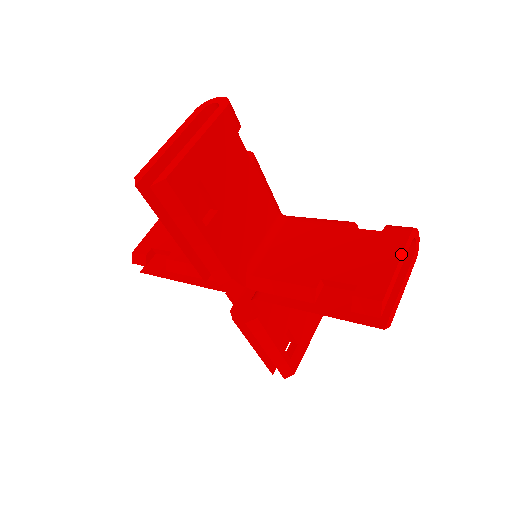
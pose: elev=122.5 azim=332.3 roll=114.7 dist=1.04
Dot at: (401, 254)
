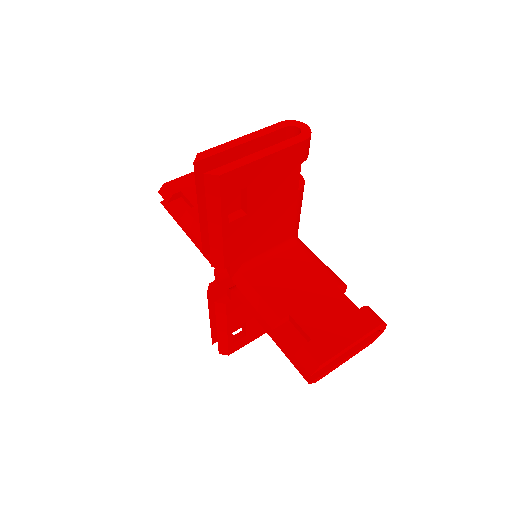
Dot at: (359, 338)
